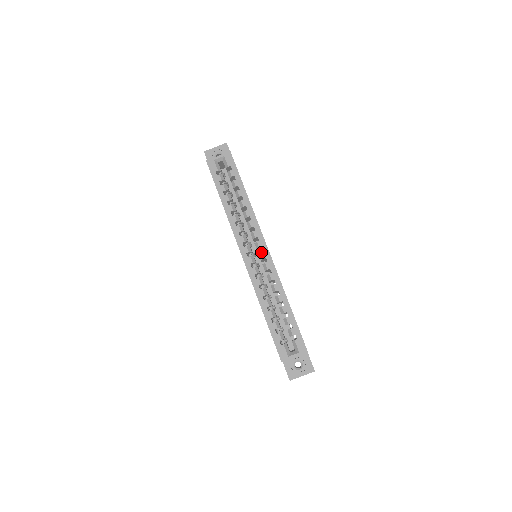
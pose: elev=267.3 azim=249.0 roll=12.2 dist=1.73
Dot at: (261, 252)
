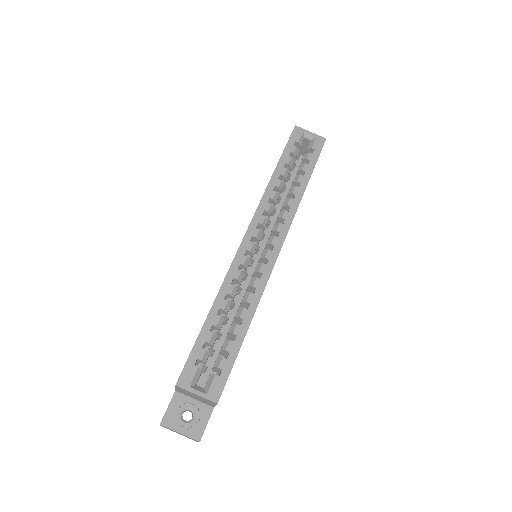
Dot at: occluded
